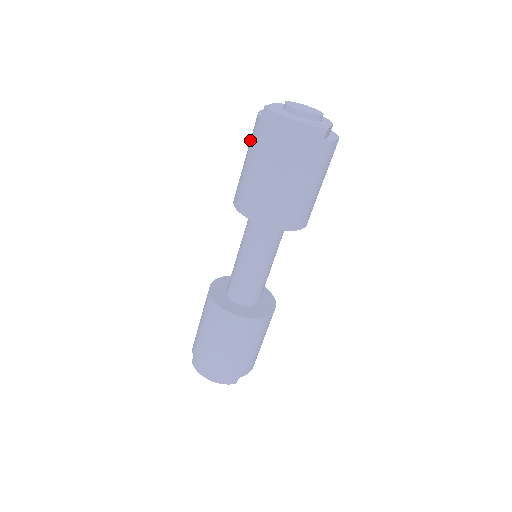
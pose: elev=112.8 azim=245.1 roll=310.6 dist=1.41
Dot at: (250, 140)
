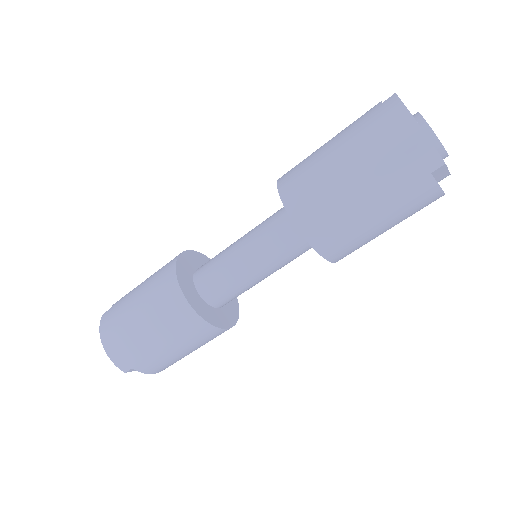
Dot at: (350, 124)
